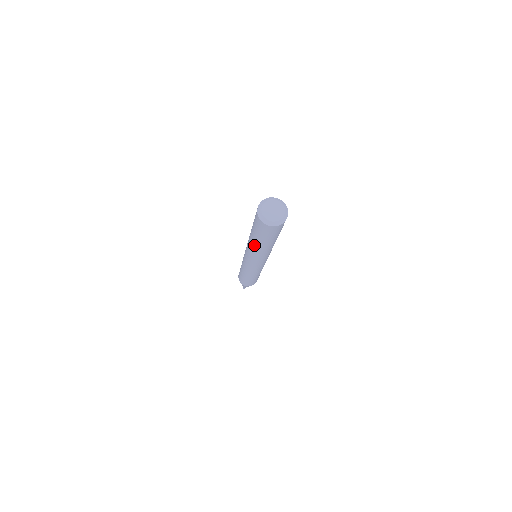
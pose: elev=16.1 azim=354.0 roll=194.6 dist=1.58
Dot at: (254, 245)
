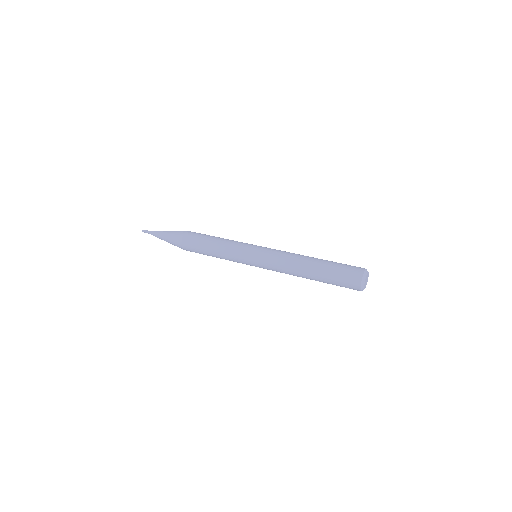
Dot at: occluded
